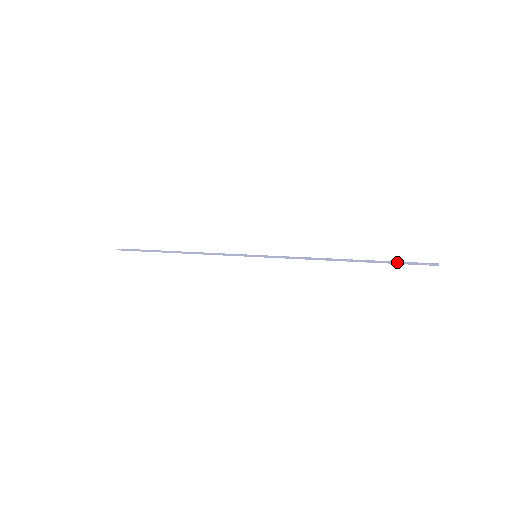
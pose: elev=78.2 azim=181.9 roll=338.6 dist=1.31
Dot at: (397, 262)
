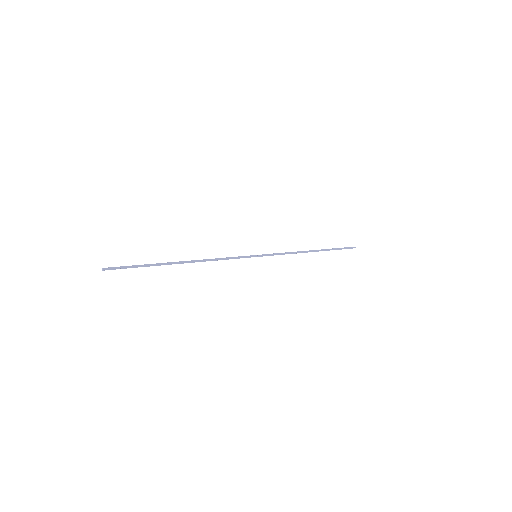
Dot at: (339, 249)
